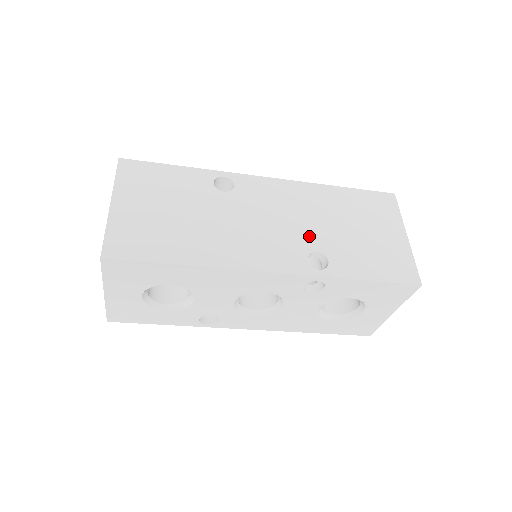
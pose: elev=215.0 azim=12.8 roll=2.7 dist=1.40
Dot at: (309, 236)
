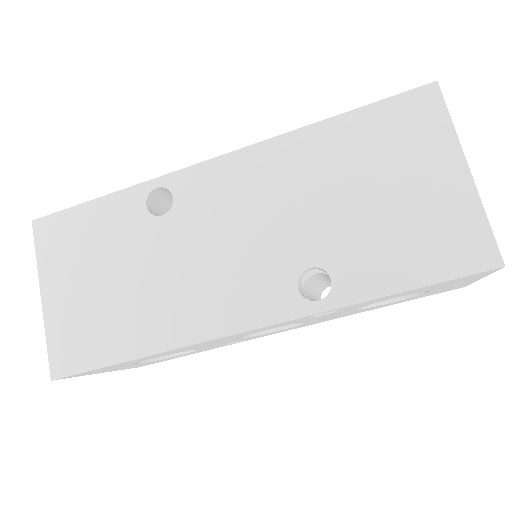
Dot at: (294, 243)
